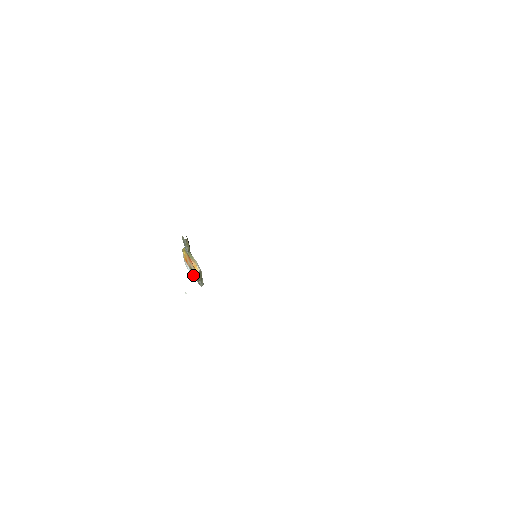
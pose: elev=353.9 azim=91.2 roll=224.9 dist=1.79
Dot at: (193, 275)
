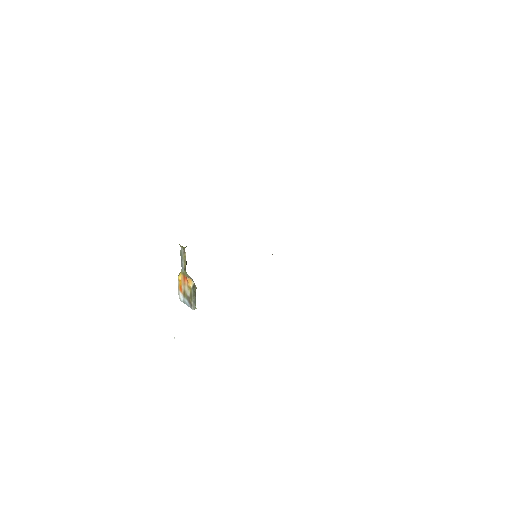
Dot at: (186, 302)
